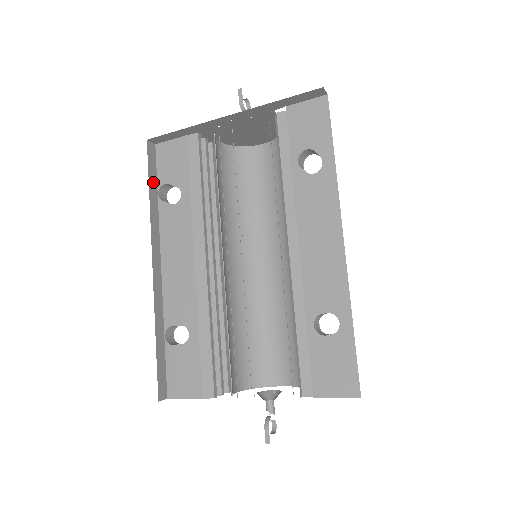
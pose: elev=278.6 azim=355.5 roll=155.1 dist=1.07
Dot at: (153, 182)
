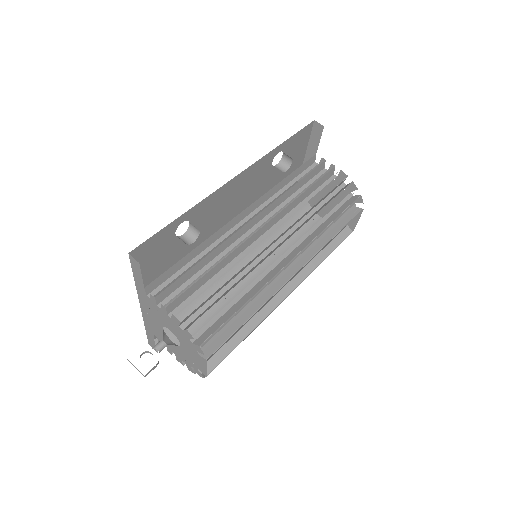
Dot at: occluded
